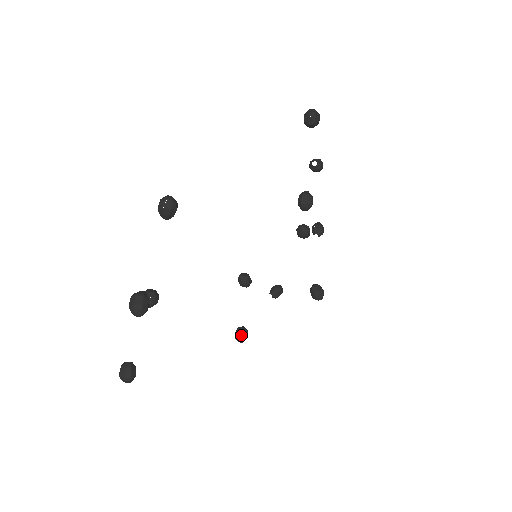
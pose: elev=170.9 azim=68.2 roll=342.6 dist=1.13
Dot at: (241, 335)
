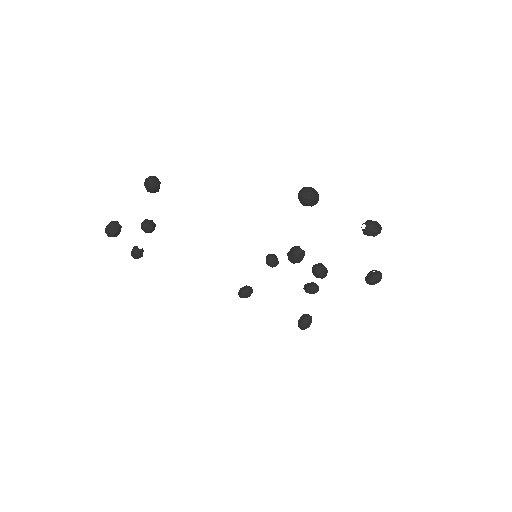
Dot at: (241, 292)
